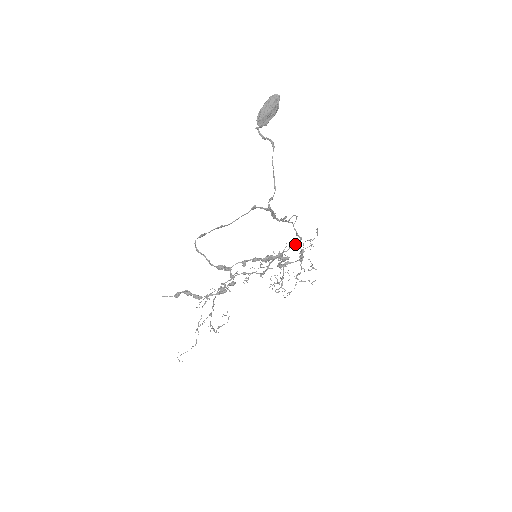
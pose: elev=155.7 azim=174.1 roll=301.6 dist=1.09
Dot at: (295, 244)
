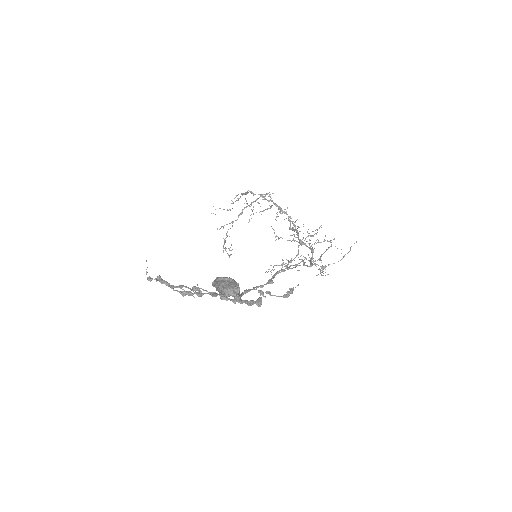
Dot at: occluded
